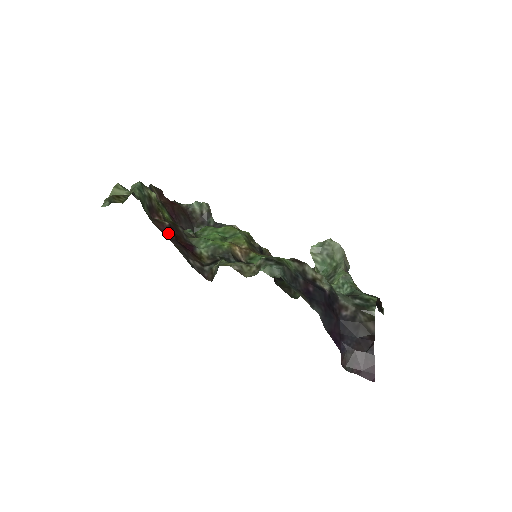
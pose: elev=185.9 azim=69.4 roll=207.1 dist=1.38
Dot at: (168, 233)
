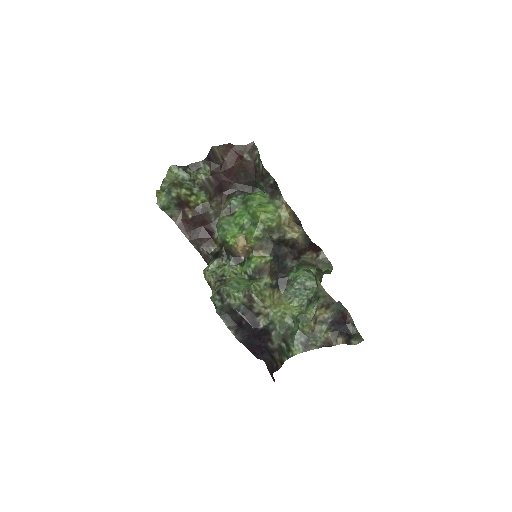
Dot at: (190, 224)
